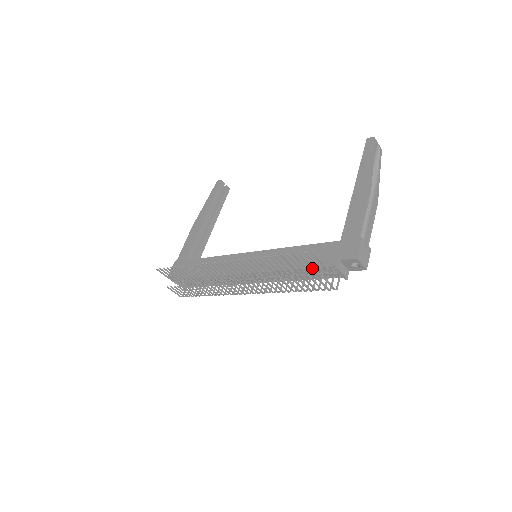
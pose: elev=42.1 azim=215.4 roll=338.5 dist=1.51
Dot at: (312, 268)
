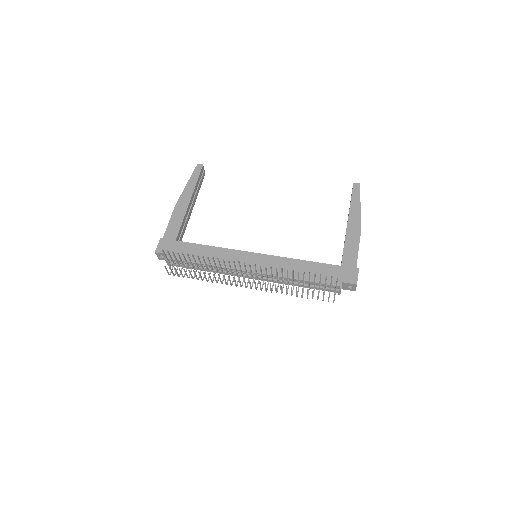
Dot at: occluded
